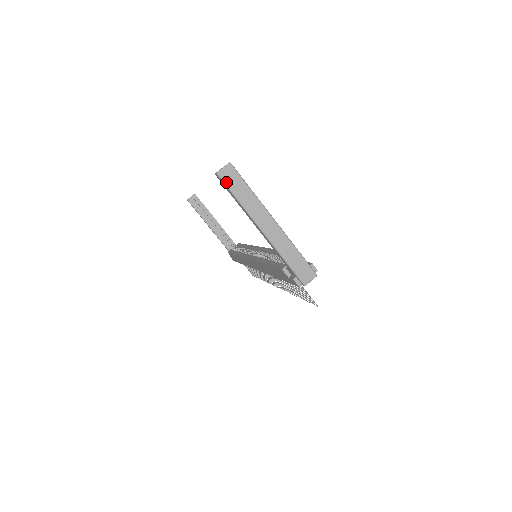
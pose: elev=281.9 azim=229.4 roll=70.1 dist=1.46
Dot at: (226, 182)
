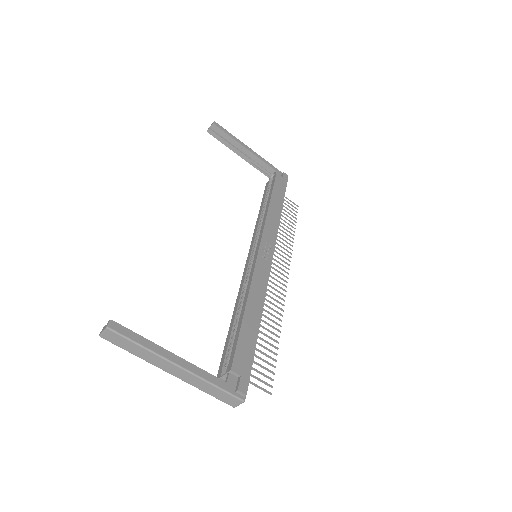
Dot at: (112, 342)
